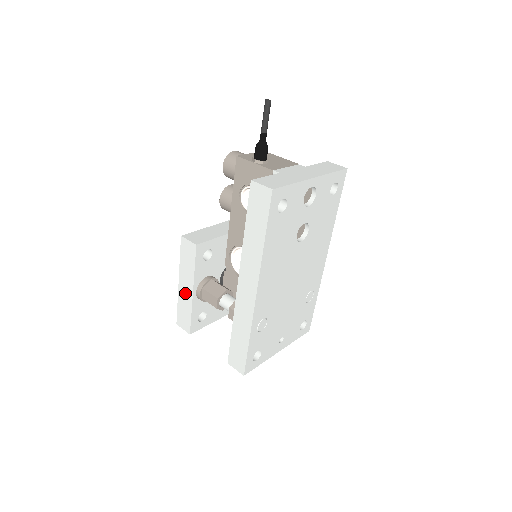
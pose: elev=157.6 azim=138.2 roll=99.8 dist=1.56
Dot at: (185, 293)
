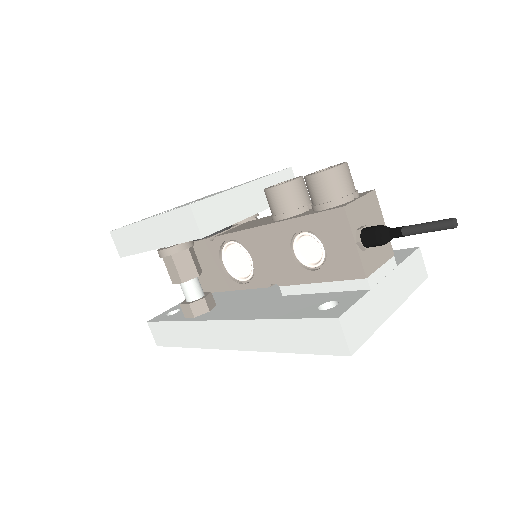
Dot at: (145, 236)
